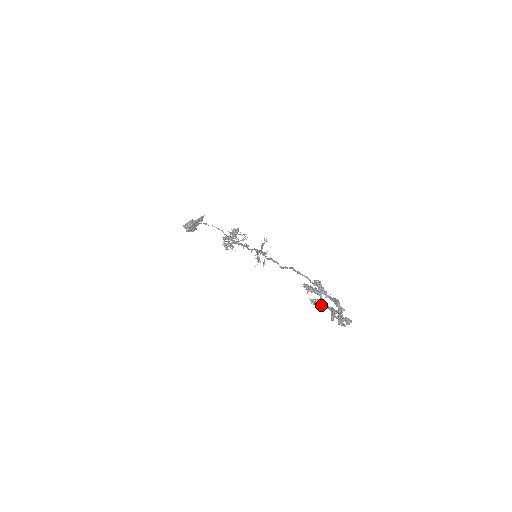
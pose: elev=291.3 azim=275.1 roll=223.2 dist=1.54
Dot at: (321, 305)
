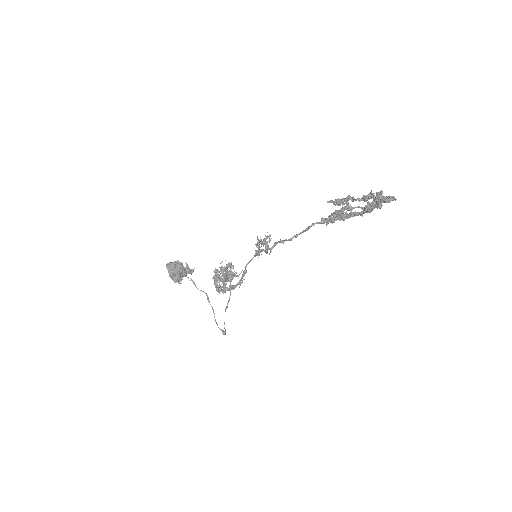
Dot at: (348, 206)
